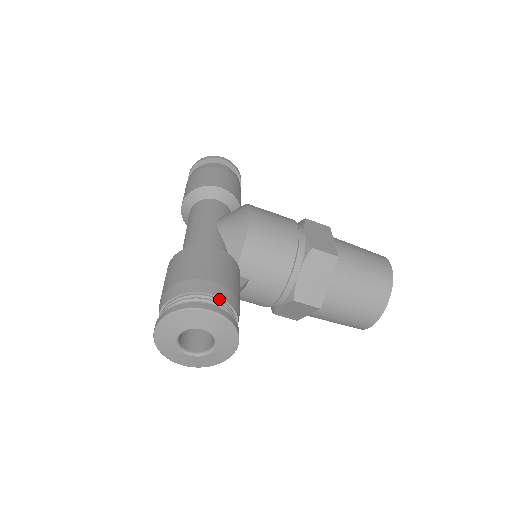
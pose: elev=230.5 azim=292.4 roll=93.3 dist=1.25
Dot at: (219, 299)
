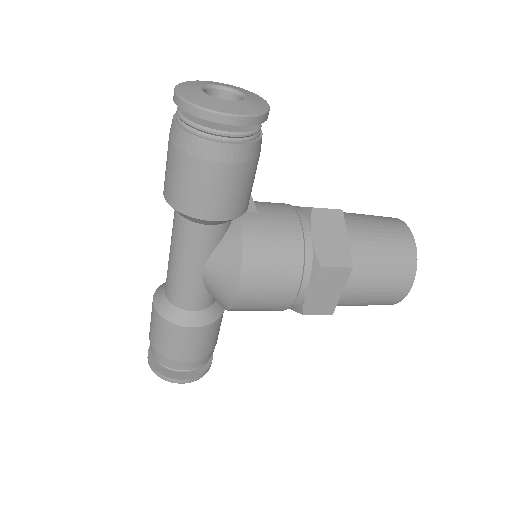
Dot at: (192, 368)
